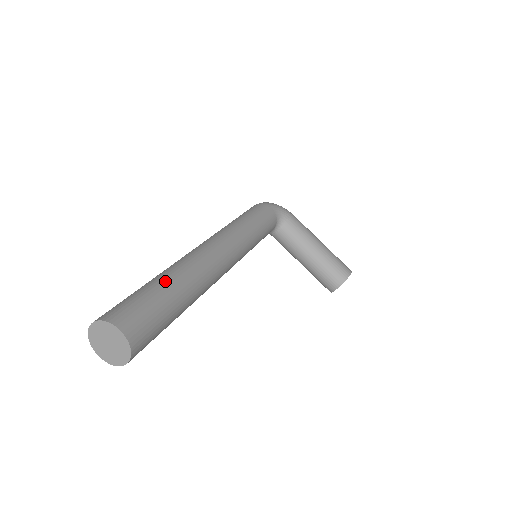
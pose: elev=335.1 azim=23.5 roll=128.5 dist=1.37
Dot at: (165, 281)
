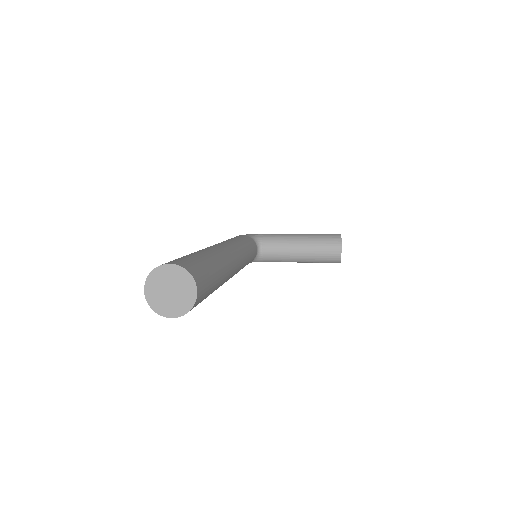
Dot at: occluded
